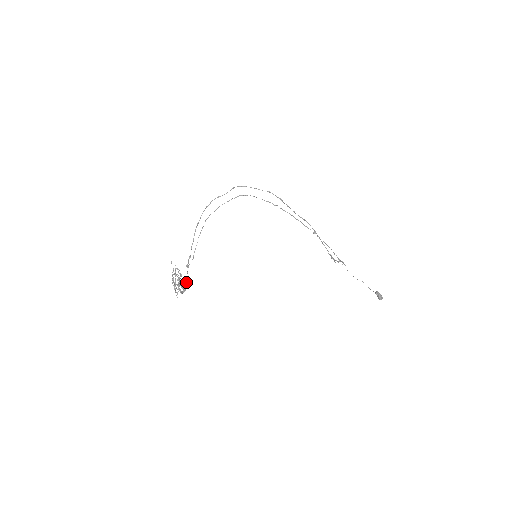
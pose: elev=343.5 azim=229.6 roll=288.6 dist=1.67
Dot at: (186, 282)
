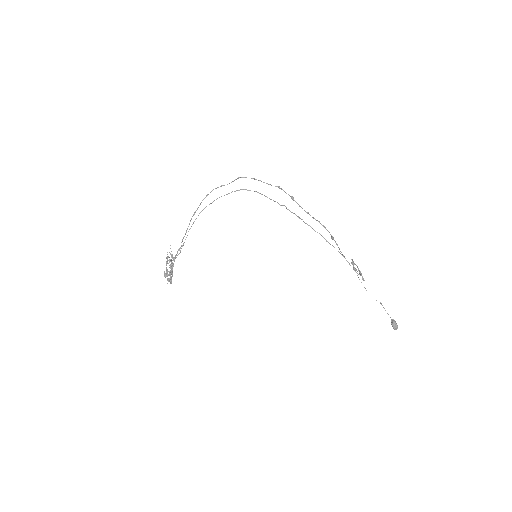
Dot at: occluded
